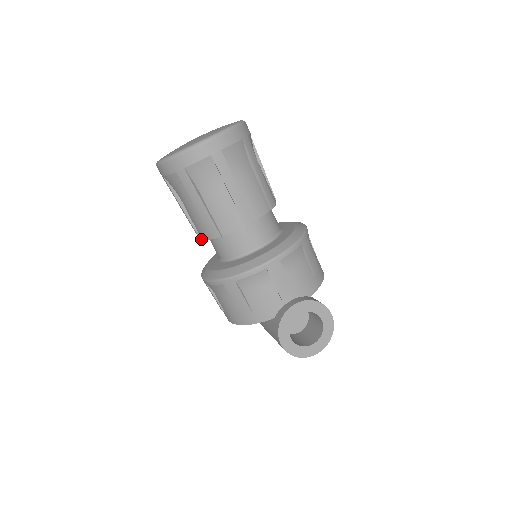
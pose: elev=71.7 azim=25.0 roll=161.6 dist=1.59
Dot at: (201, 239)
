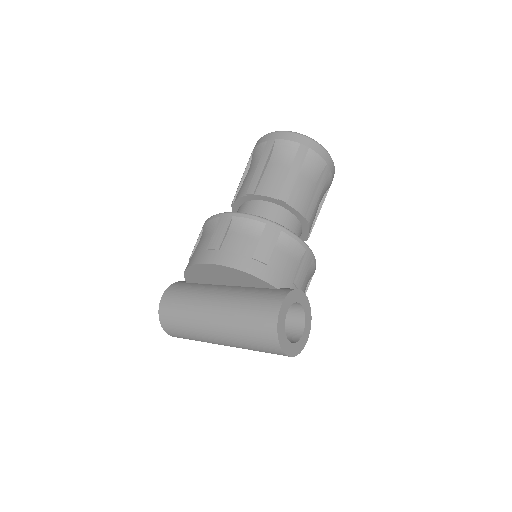
Dot at: (254, 194)
